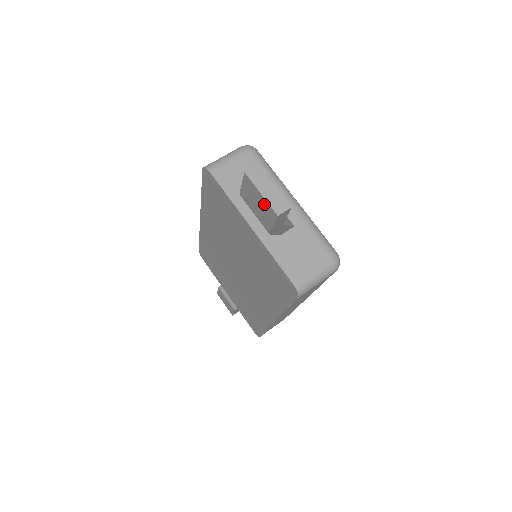
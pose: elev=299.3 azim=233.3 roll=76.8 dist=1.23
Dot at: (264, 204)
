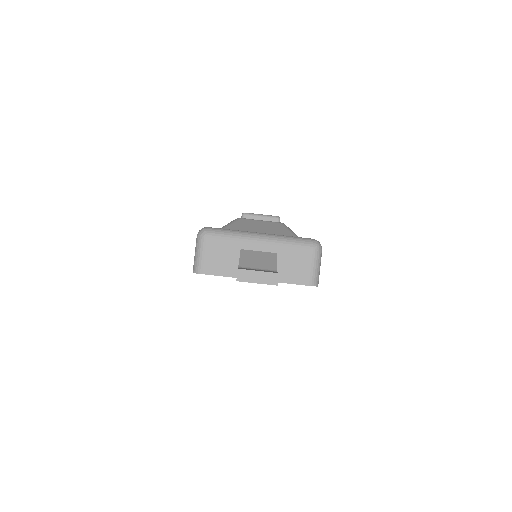
Dot at: occluded
